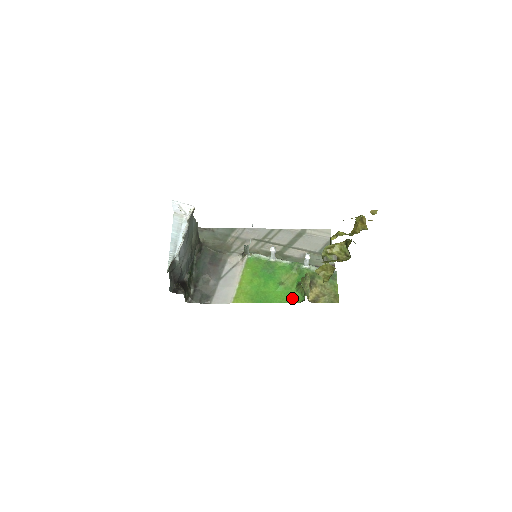
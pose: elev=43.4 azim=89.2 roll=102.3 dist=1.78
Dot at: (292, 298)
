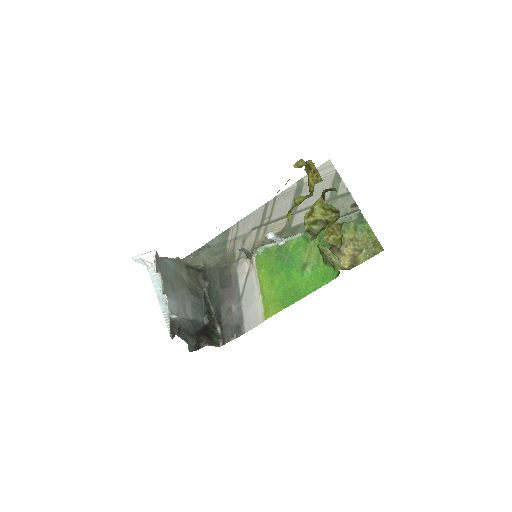
Dot at: (325, 277)
